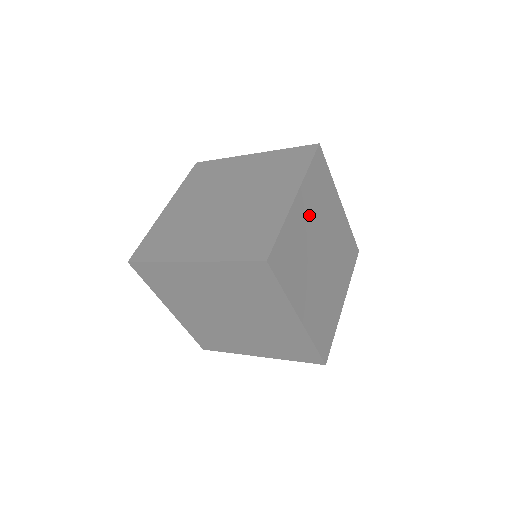
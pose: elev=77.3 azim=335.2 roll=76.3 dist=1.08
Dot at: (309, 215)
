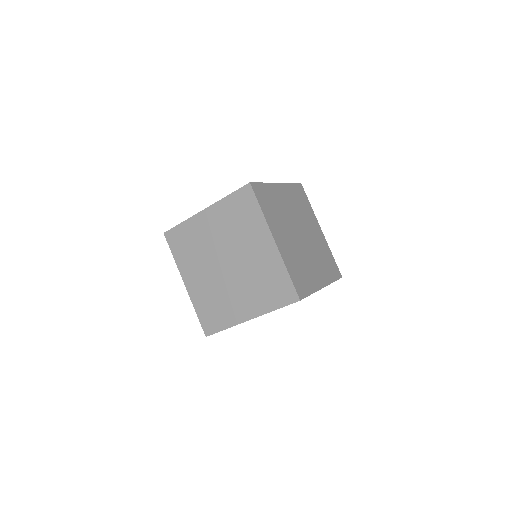
Dot at: (283, 233)
